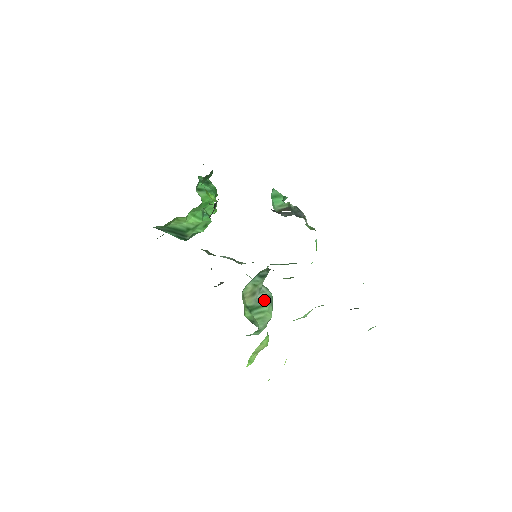
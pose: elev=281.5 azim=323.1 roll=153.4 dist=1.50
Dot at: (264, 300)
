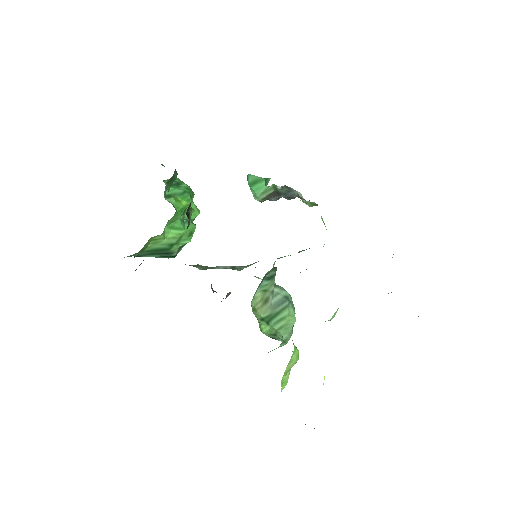
Dot at: (281, 303)
